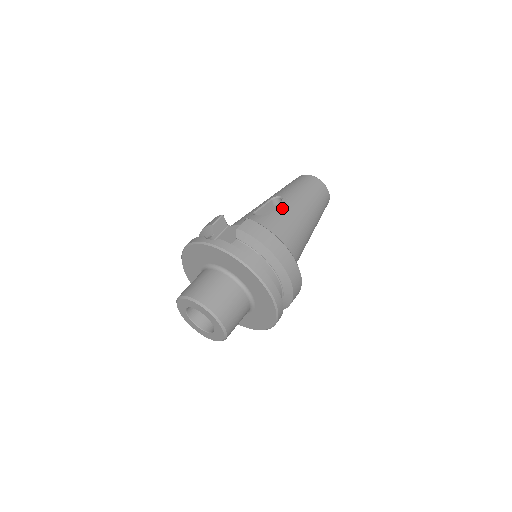
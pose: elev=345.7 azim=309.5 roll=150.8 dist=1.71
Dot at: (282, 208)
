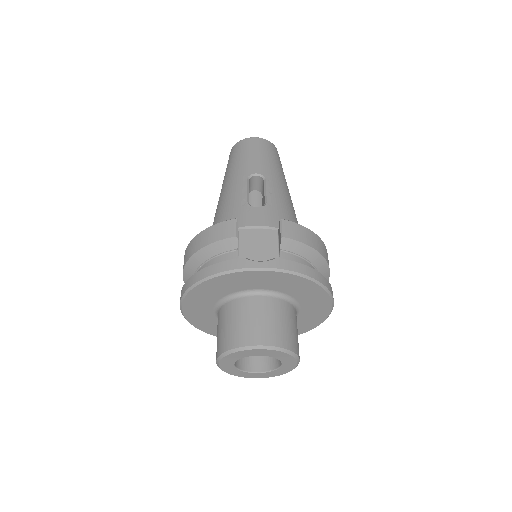
Dot at: (275, 191)
